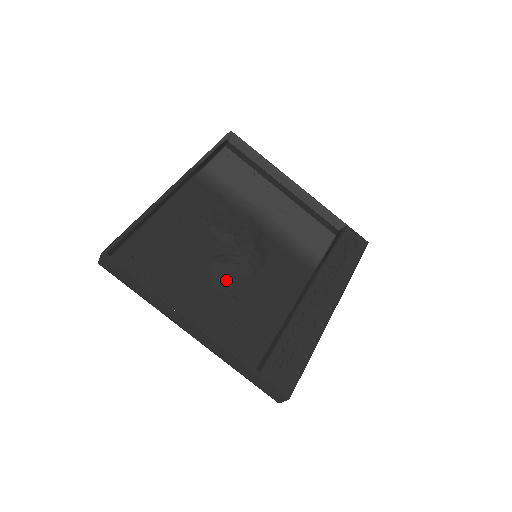
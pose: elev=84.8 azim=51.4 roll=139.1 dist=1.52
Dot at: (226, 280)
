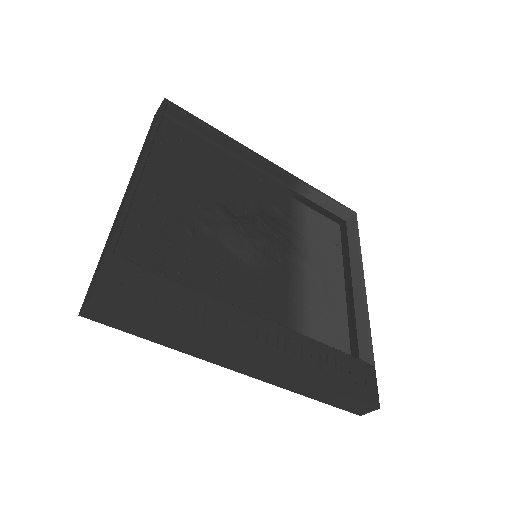
Dot at: (208, 220)
